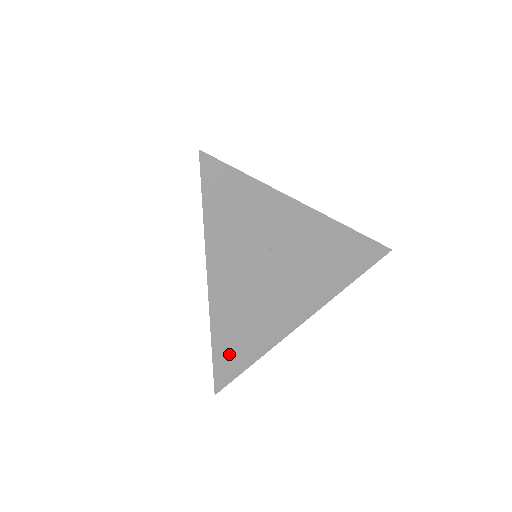
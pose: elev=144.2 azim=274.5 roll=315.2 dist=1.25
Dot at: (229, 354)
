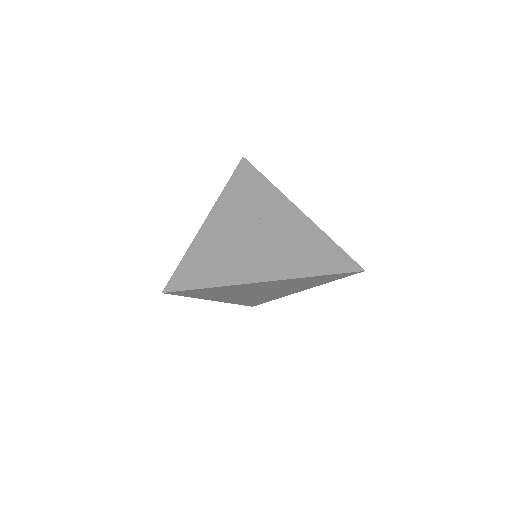
Dot at: (192, 269)
